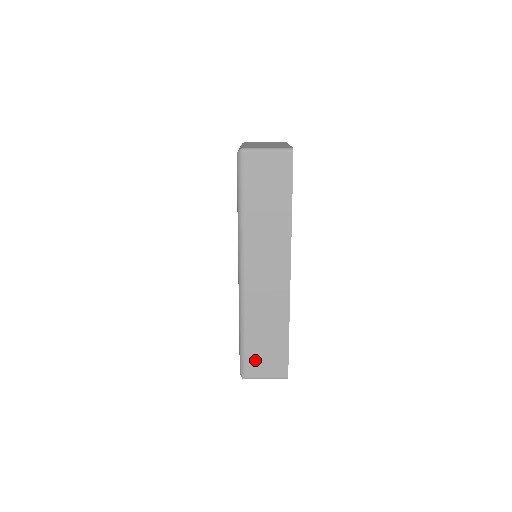
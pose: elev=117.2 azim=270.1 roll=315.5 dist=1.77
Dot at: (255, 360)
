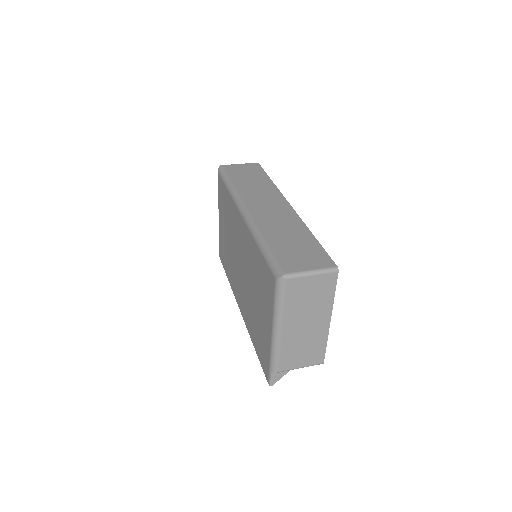
Dot at: (288, 258)
